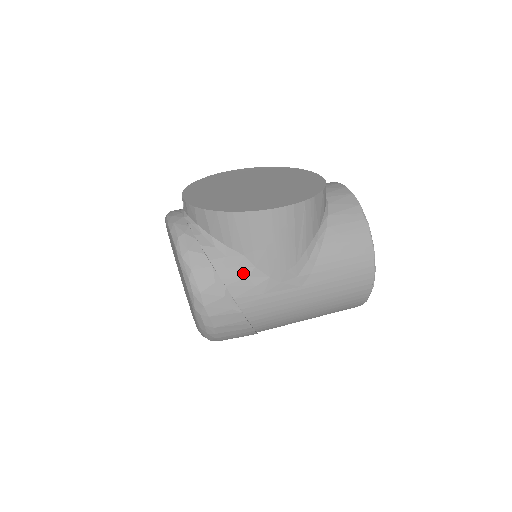
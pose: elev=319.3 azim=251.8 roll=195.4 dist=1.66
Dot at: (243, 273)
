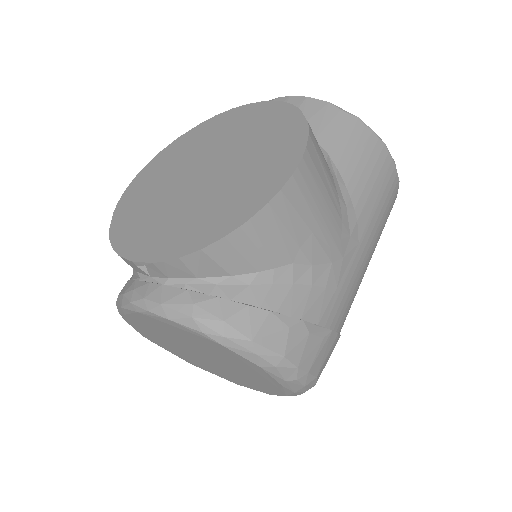
Dot at: (304, 285)
